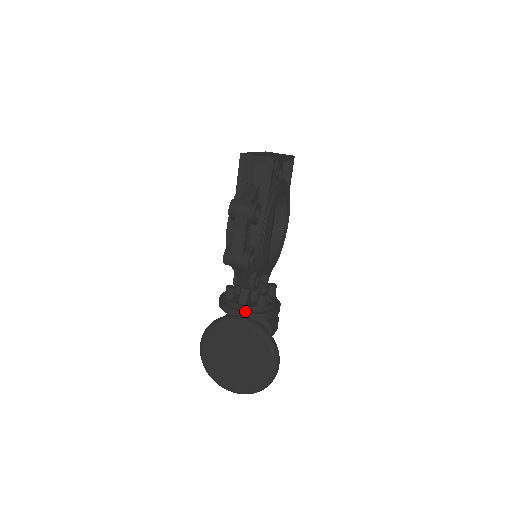
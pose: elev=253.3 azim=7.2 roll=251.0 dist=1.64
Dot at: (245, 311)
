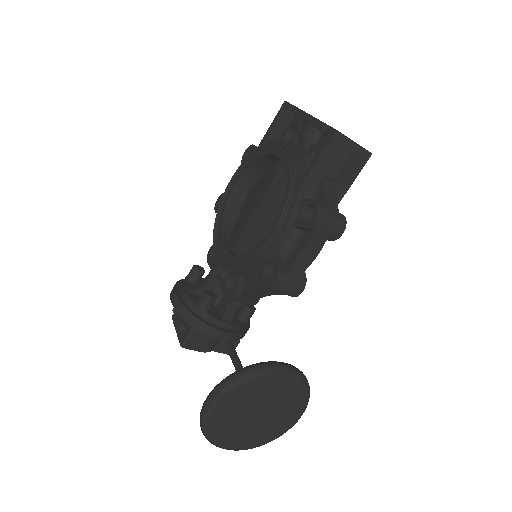
Dot at: (231, 330)
